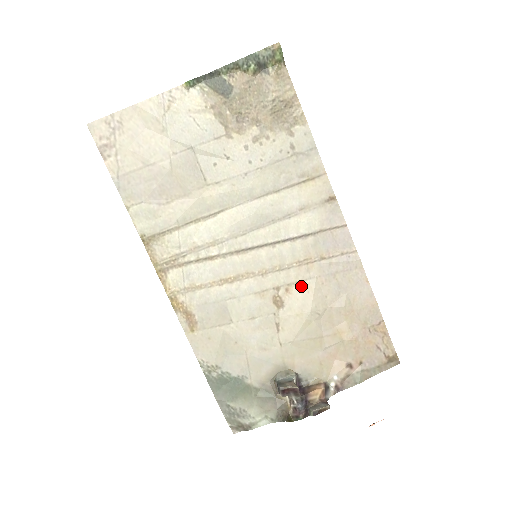
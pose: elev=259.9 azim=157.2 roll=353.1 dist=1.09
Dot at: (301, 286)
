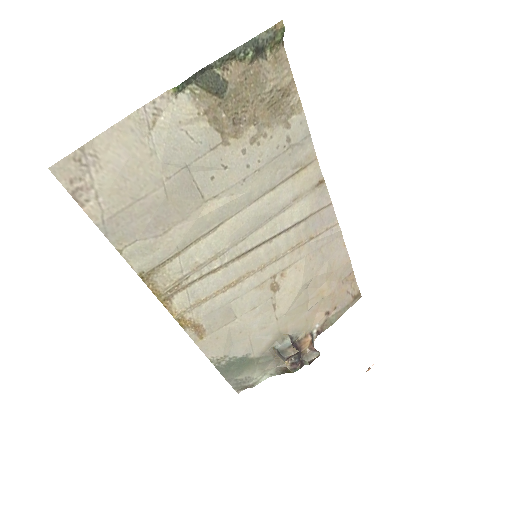
Dot at: (293, 268)
